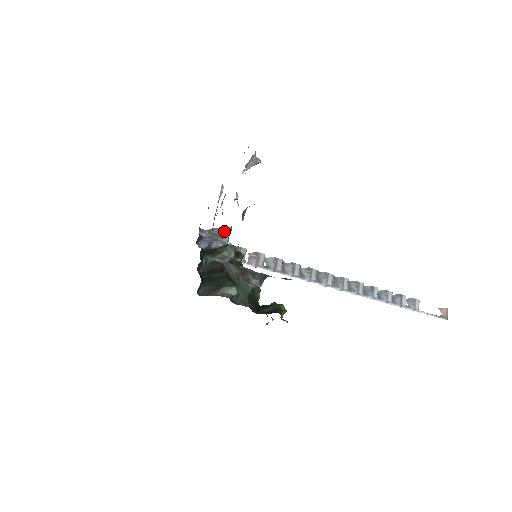
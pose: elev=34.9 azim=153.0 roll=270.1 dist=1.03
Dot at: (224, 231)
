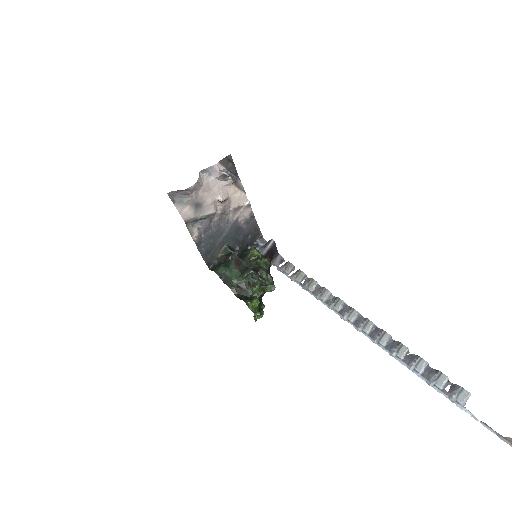
Dot at: (269, 242)
